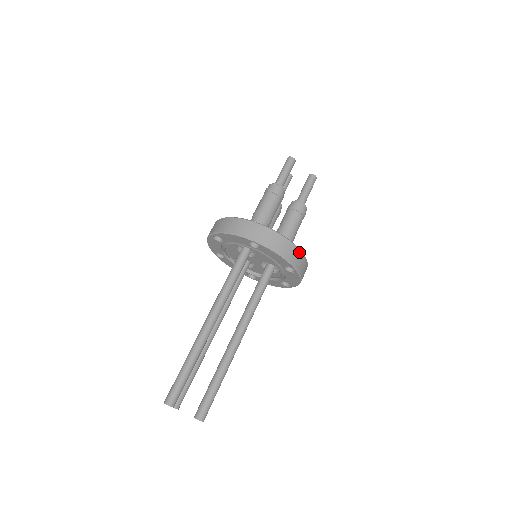
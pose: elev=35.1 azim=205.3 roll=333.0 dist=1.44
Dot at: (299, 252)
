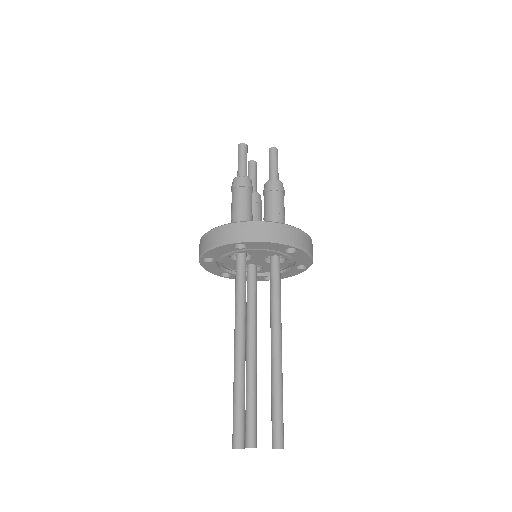
Dot at: (289, 228)
